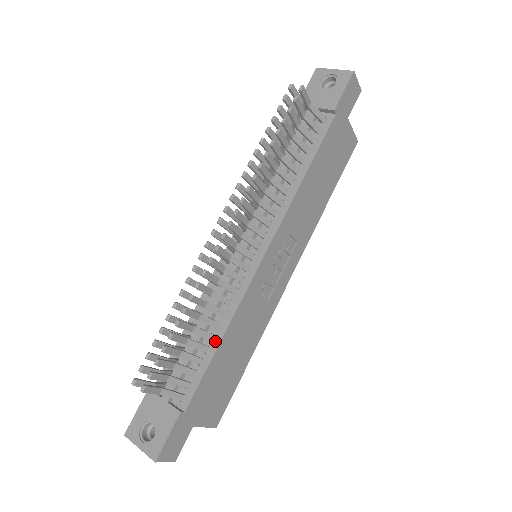
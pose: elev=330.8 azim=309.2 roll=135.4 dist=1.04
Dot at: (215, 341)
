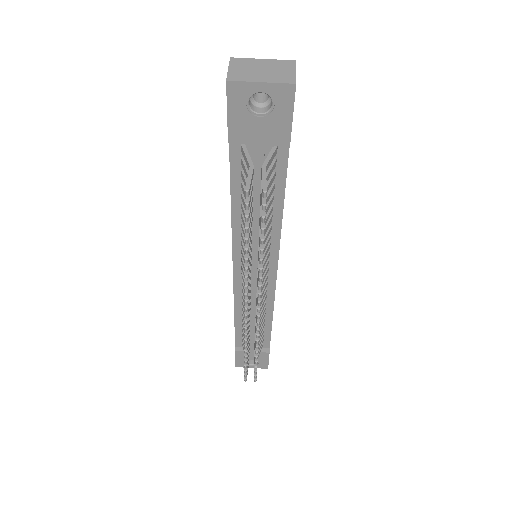
Dot at: (268, 321)
